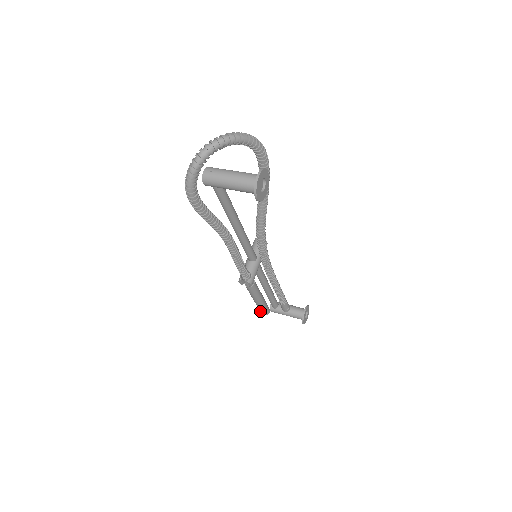
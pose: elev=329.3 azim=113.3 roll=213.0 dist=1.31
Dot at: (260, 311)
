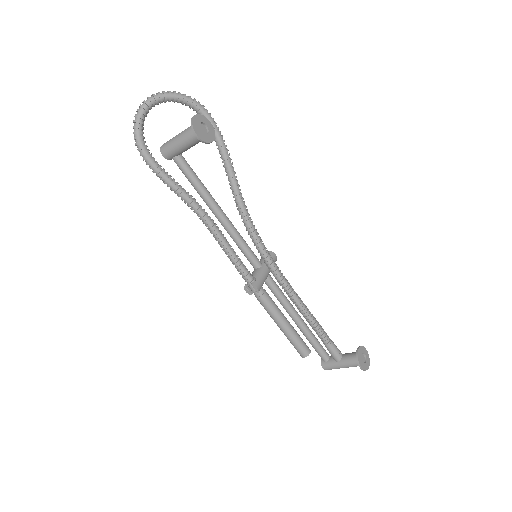
Dot at: (297, 350)
